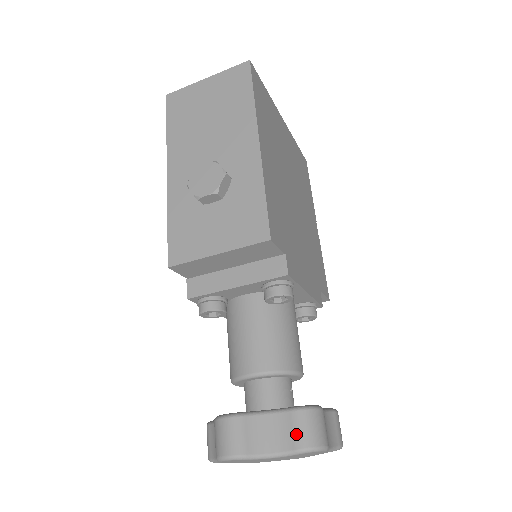
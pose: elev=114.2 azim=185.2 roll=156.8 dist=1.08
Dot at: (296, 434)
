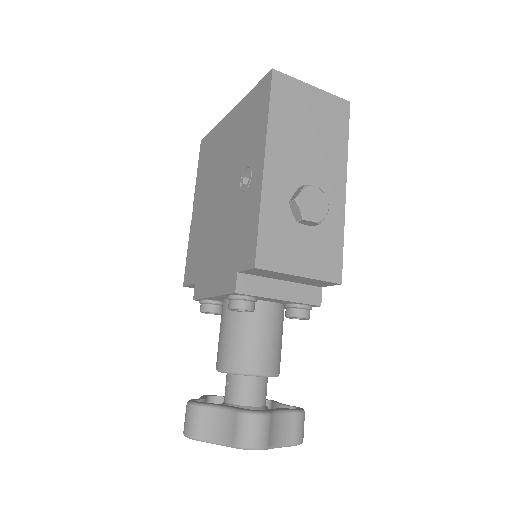
Dot at: (297, 431)
